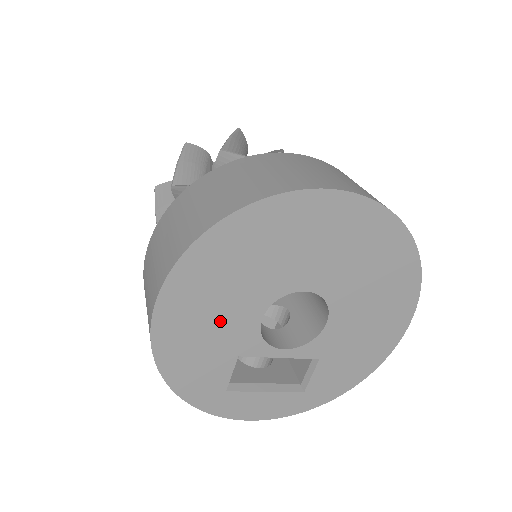
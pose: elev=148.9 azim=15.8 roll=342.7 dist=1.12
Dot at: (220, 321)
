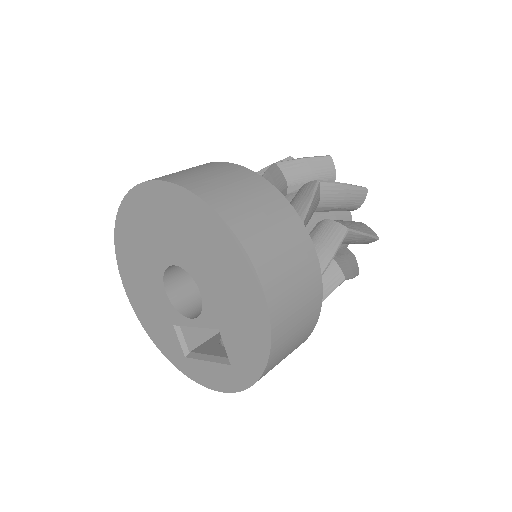
Dot at: (151, 296)
